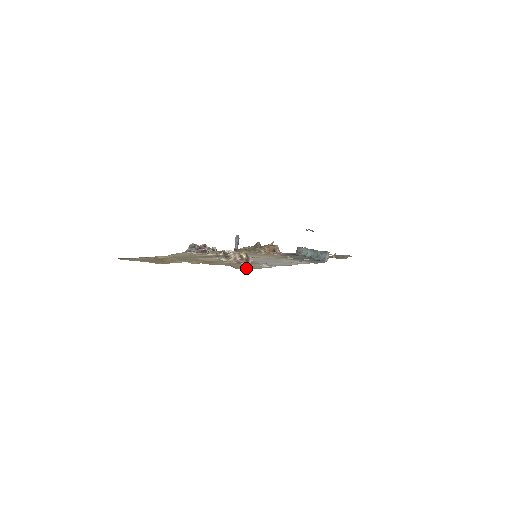
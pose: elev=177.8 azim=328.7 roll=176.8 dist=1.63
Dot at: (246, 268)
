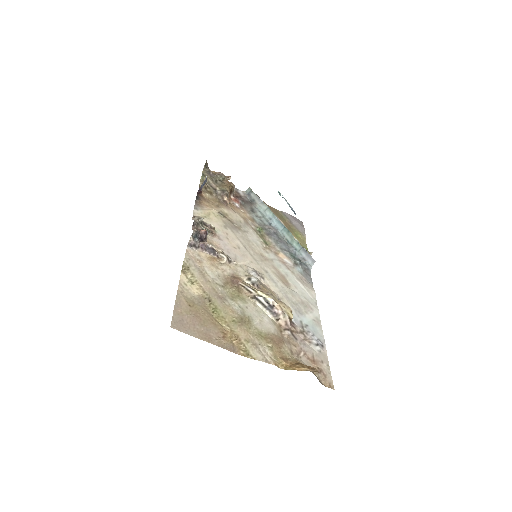
Dot at: (329, 382)
